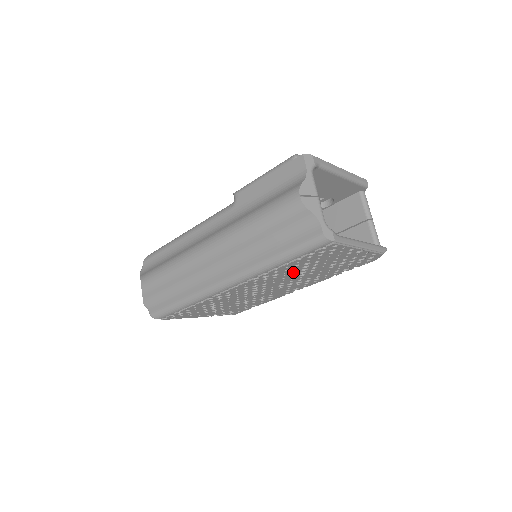
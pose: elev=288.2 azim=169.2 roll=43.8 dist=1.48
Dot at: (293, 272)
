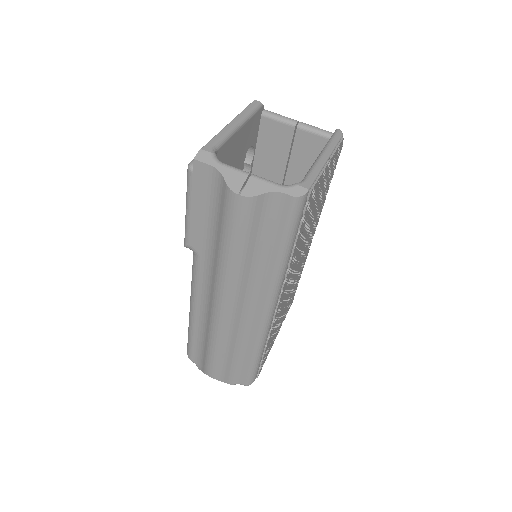
Dot at: (302, 240)
